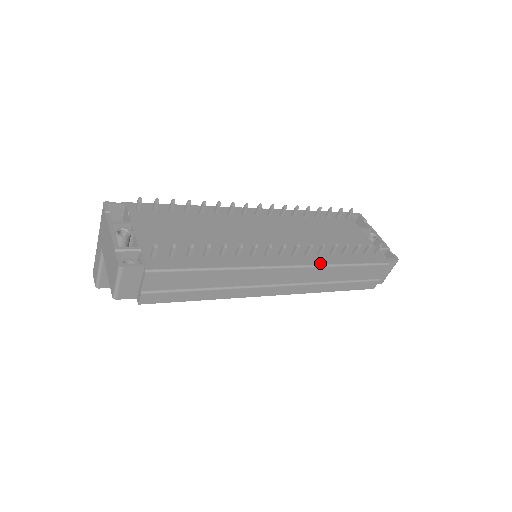
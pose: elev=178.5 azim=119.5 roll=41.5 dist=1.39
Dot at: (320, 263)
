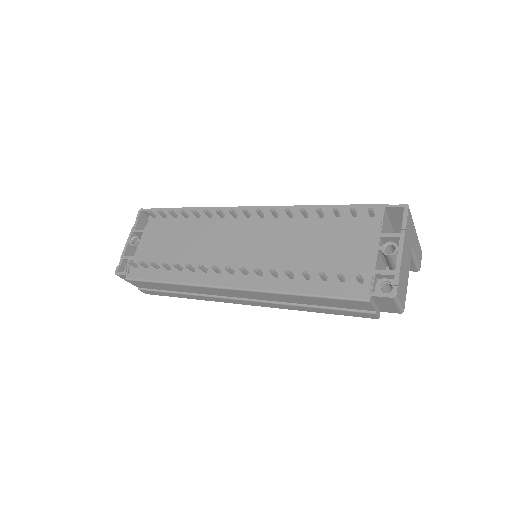
Dot at: (267, 288)
